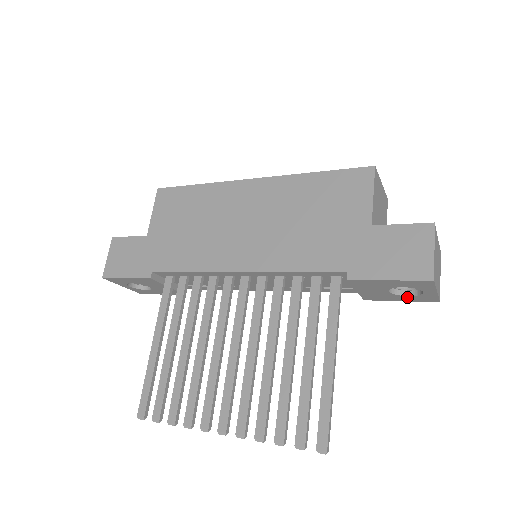
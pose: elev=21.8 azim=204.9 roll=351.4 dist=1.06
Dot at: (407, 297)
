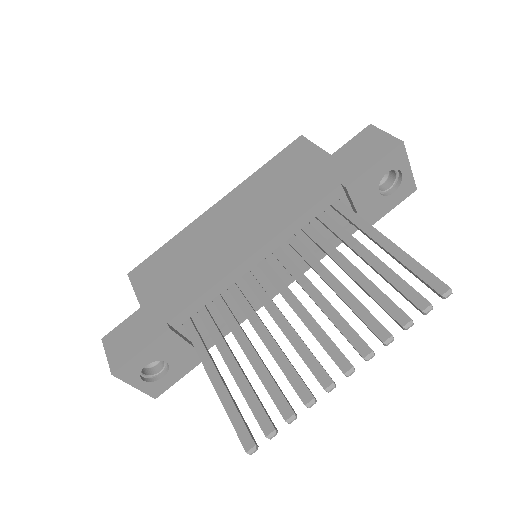
Dot at: (394, 196)
